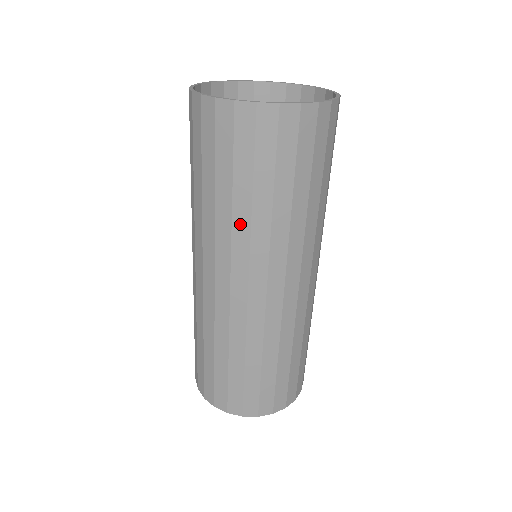
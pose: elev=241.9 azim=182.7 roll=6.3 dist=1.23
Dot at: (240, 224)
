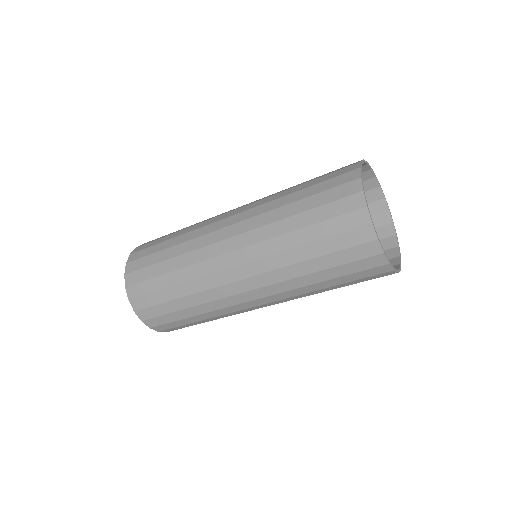
Dot at: (285, 258)
